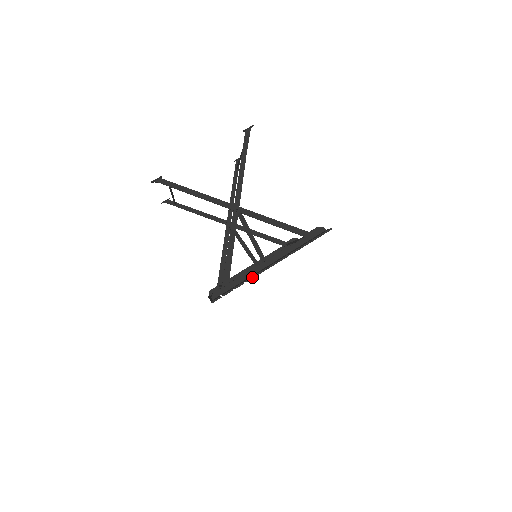
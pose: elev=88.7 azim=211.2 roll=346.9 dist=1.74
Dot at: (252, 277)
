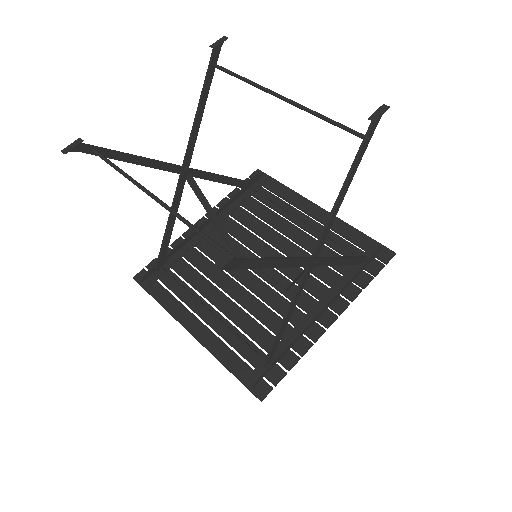
Dot at: occluded
